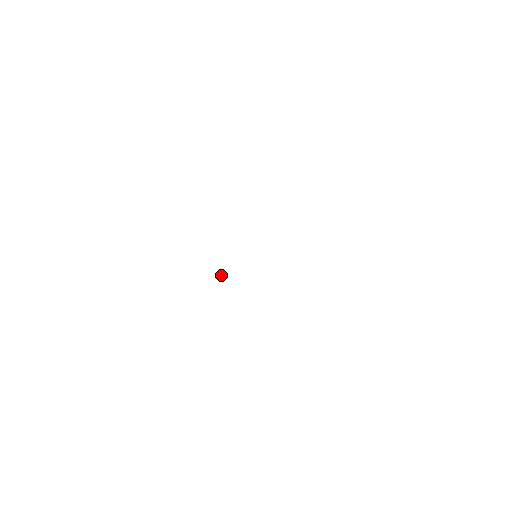
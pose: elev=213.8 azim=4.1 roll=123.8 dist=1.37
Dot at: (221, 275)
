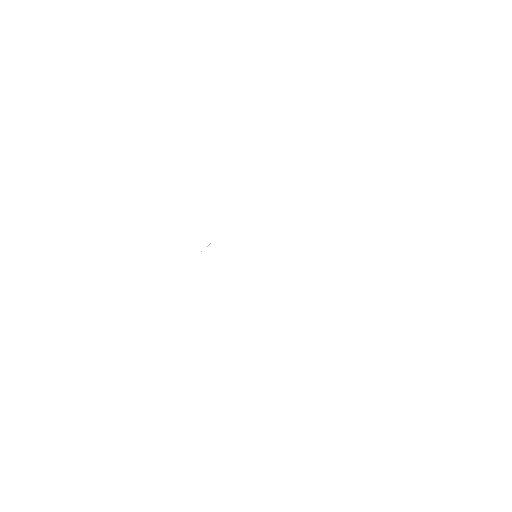
Dot at: occluded
